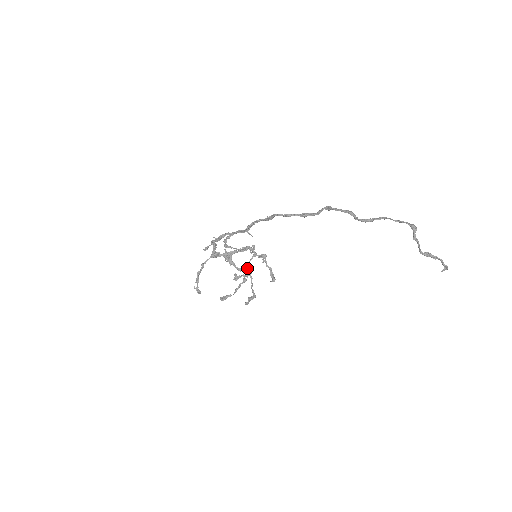
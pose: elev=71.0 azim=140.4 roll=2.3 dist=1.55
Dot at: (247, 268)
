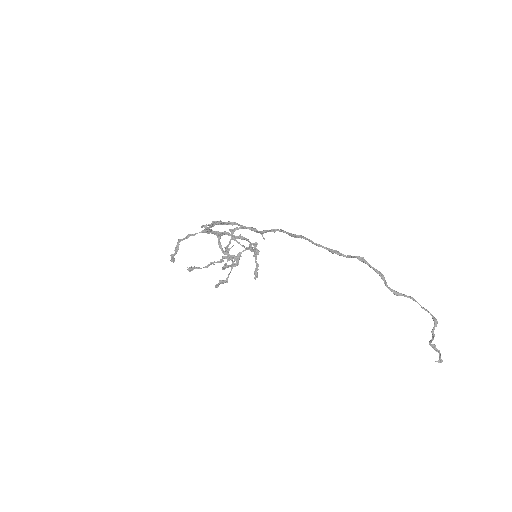
Dot at: (237, 258)
